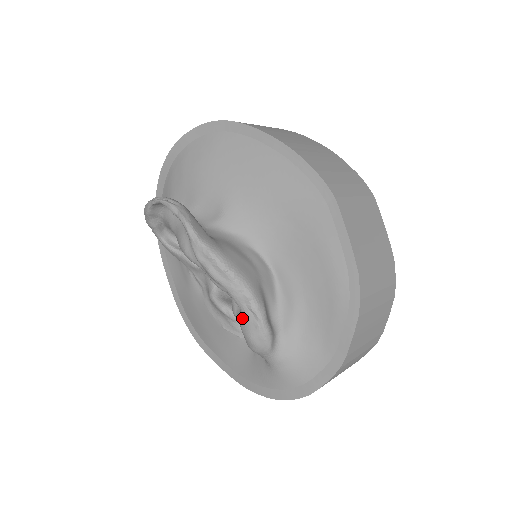
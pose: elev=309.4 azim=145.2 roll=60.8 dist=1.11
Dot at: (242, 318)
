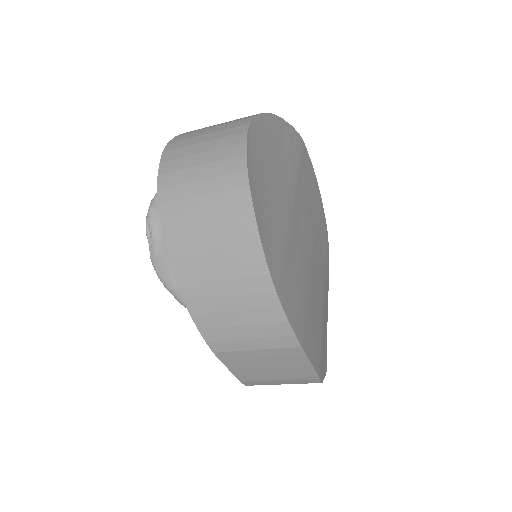
Dot at: occluded
